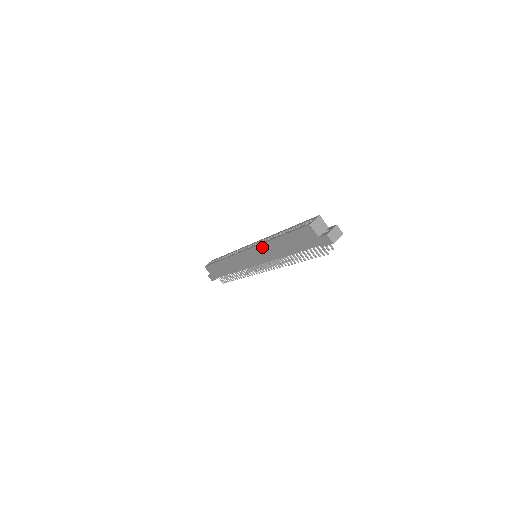
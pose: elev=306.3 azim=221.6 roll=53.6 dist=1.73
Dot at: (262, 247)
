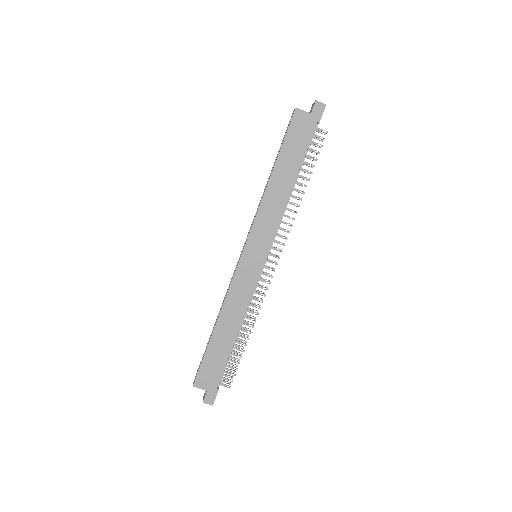
Dot at: (261, 212)
